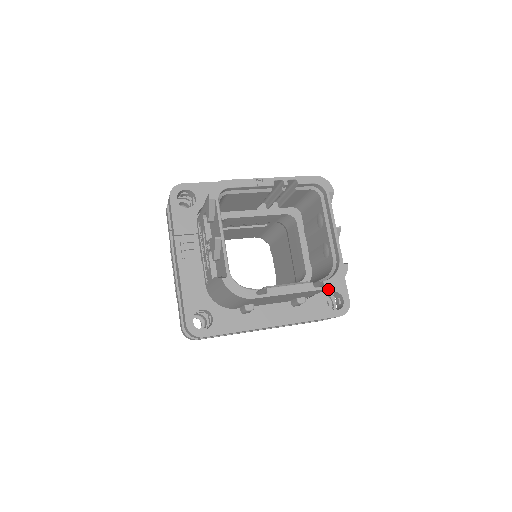
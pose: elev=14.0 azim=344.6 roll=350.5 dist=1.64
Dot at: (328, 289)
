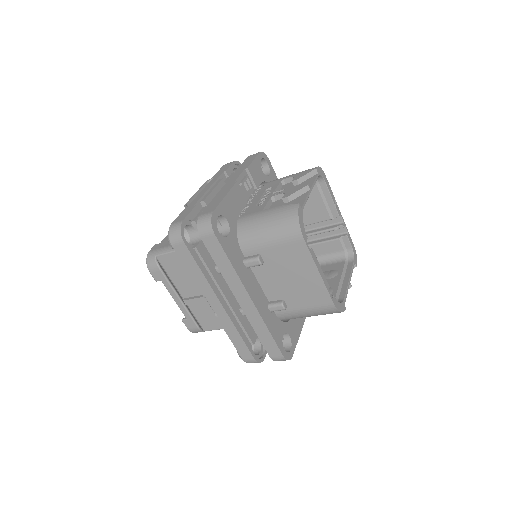
Dot at: (288, 329)
